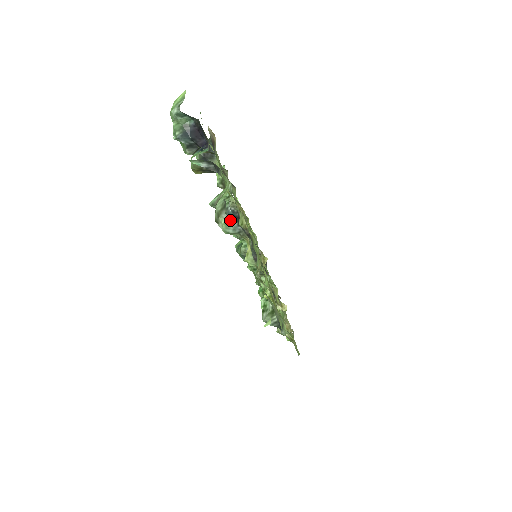
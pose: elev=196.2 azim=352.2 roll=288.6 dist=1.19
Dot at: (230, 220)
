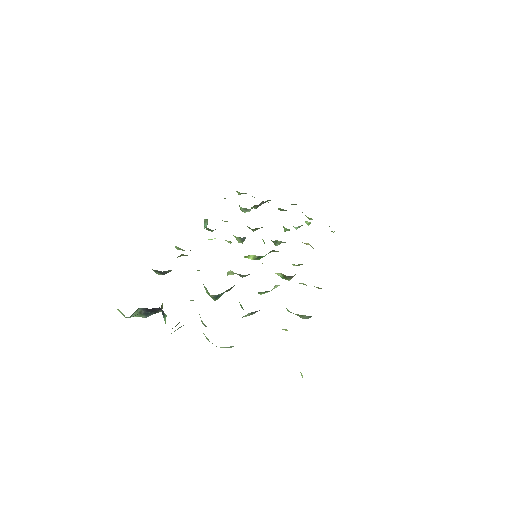
Dot at: occluded
